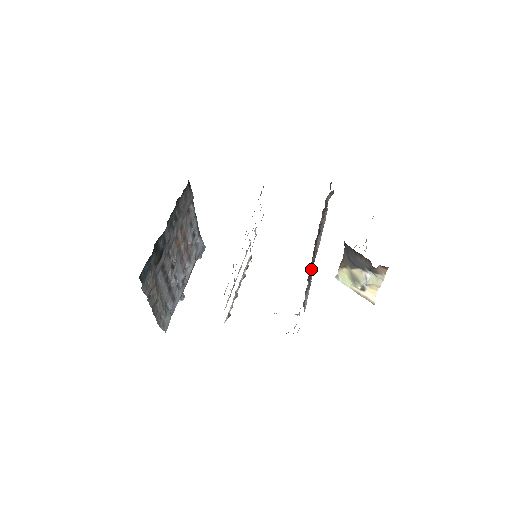
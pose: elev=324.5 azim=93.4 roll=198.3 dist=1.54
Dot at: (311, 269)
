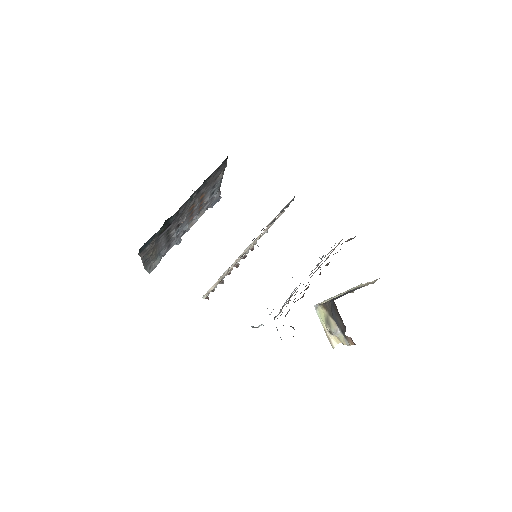
Dot at: occluded
